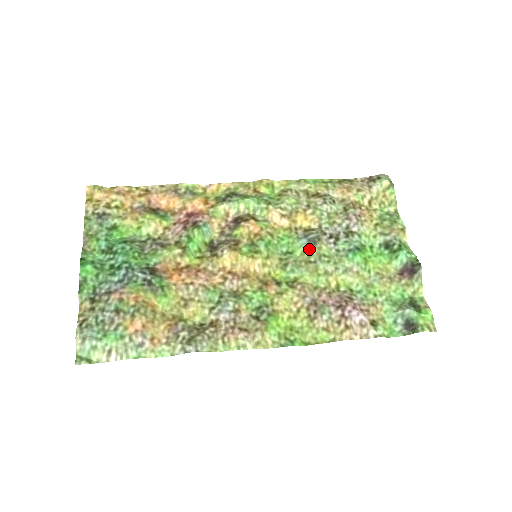
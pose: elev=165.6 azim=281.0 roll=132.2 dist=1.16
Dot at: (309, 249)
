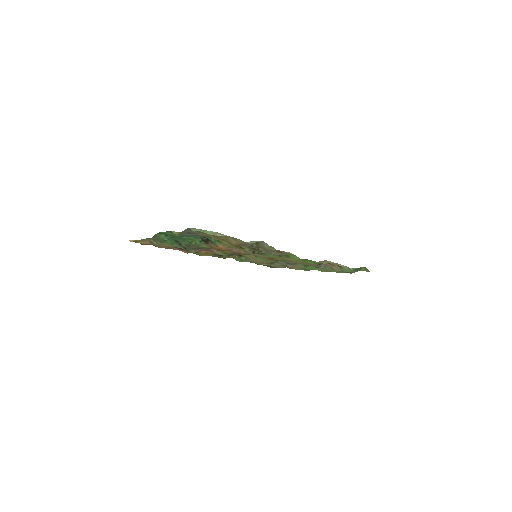
Dot at: occluded
